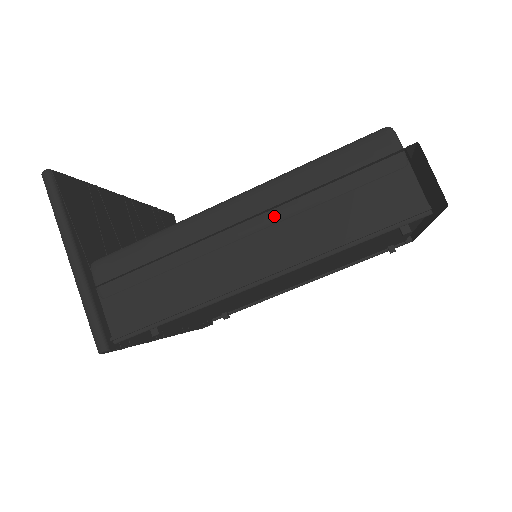
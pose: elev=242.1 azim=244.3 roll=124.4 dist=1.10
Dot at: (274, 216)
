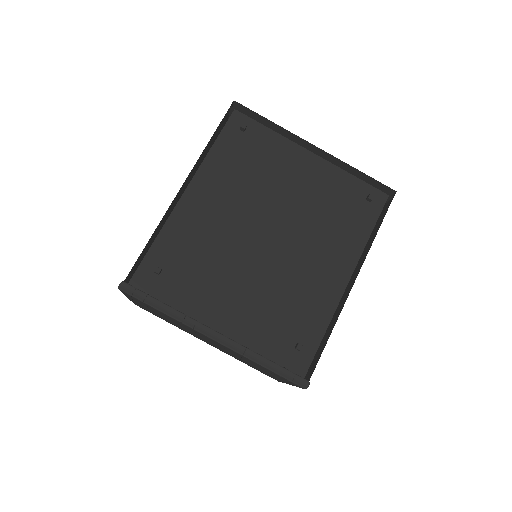
Dot at: occluded
